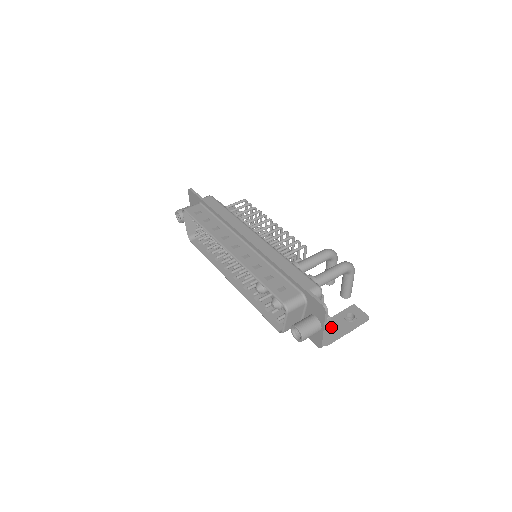
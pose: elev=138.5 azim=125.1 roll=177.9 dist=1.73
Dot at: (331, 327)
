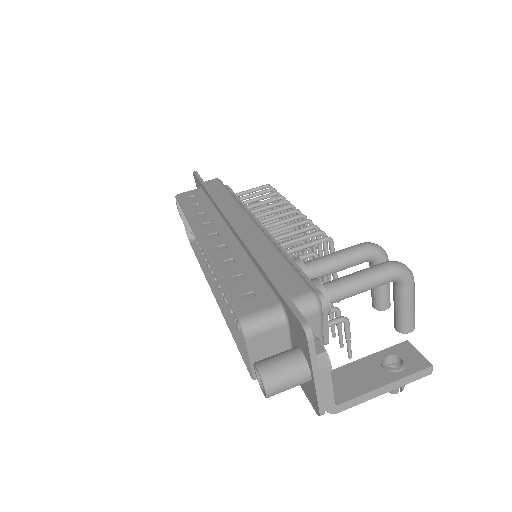
Dot at: (350, 378)
